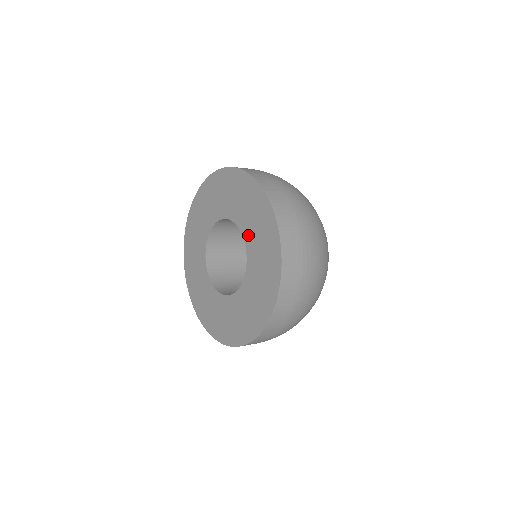
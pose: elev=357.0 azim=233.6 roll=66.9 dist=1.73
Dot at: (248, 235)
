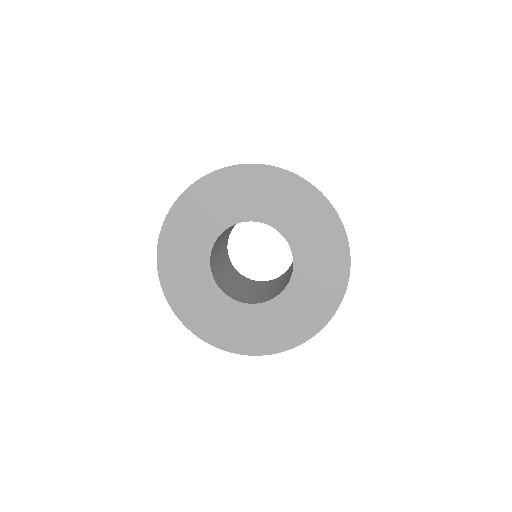
Dot at: (301, 252)
